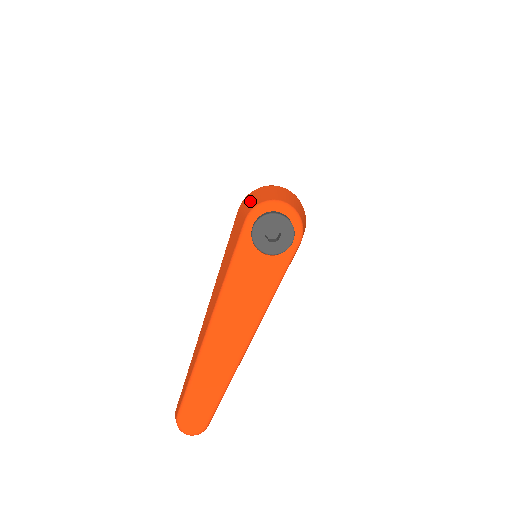
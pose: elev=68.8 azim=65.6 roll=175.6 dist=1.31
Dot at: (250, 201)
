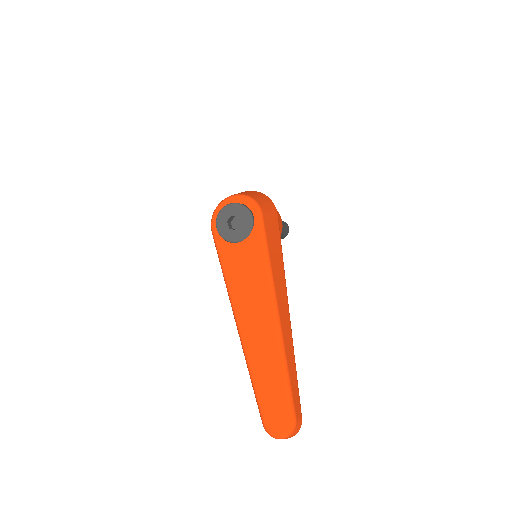
Dot at: occluded
